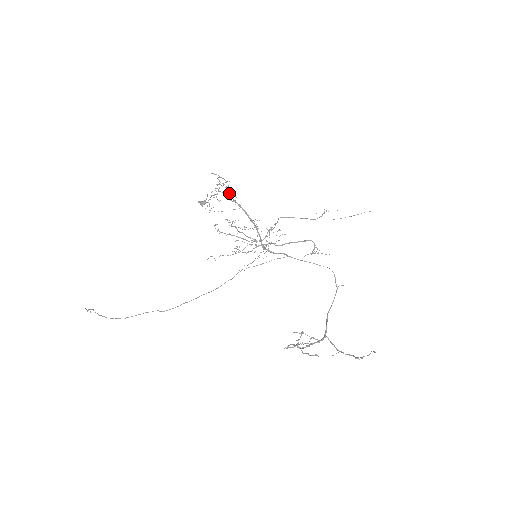
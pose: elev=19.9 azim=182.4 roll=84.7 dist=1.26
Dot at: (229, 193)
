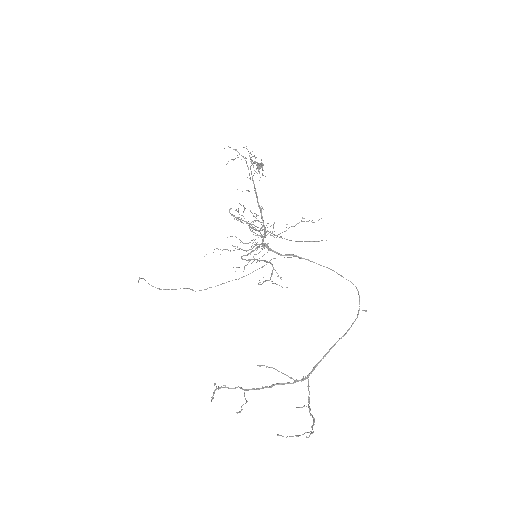
Dot at: (248, 169)
